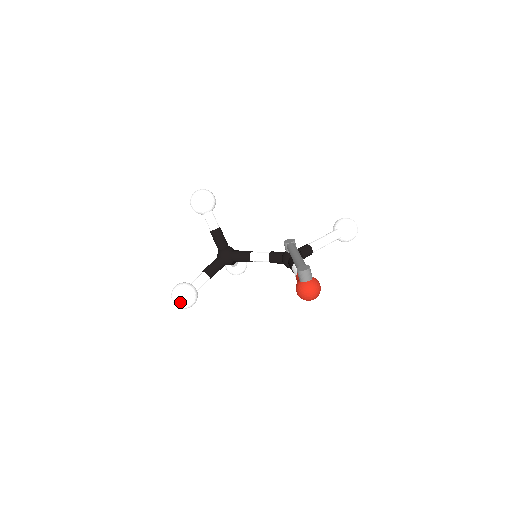
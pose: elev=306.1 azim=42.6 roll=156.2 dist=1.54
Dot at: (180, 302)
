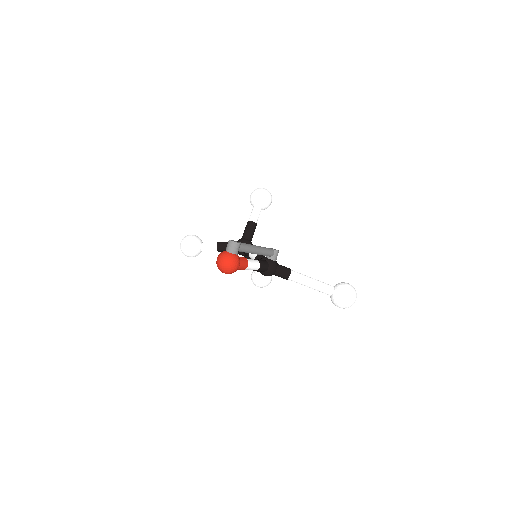
Dot at: (182, 244)
